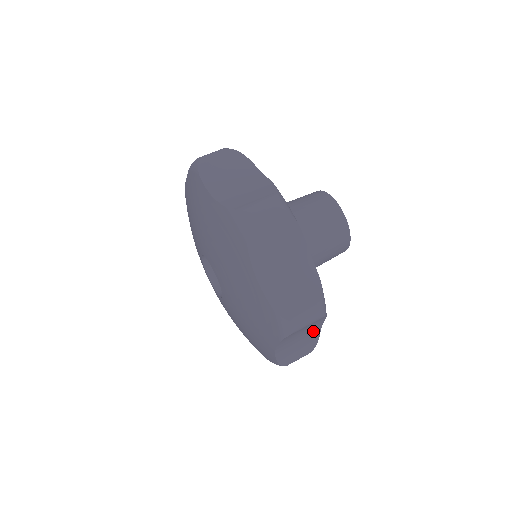
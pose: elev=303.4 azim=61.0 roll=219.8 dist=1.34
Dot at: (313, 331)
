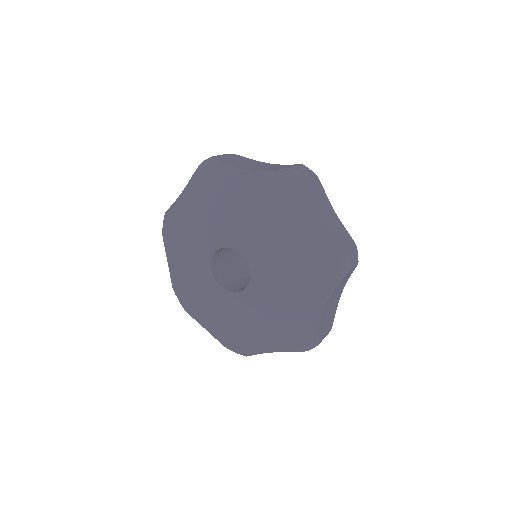
Dot at: (338, 297)
